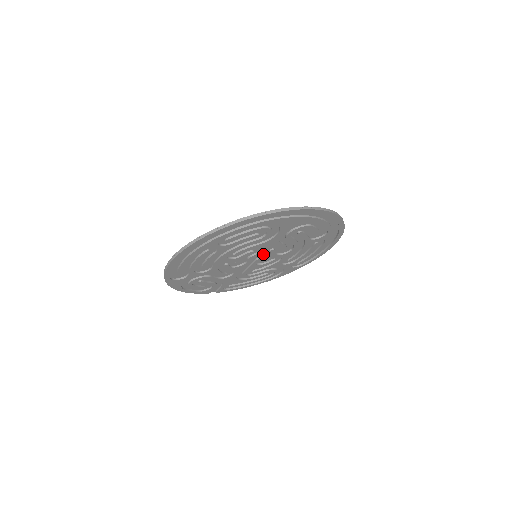
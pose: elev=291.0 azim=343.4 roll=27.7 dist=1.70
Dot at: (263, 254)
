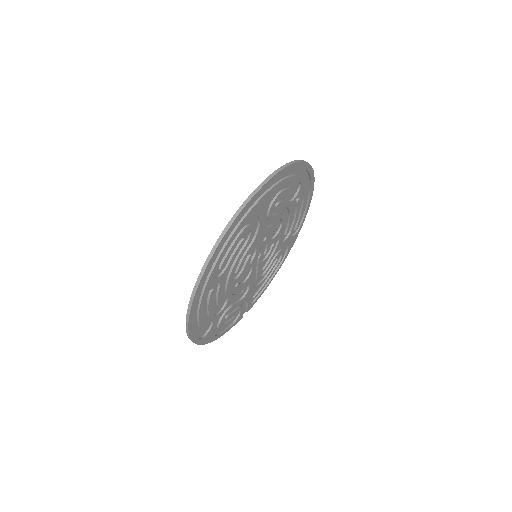
Dot at: (261, 249)
